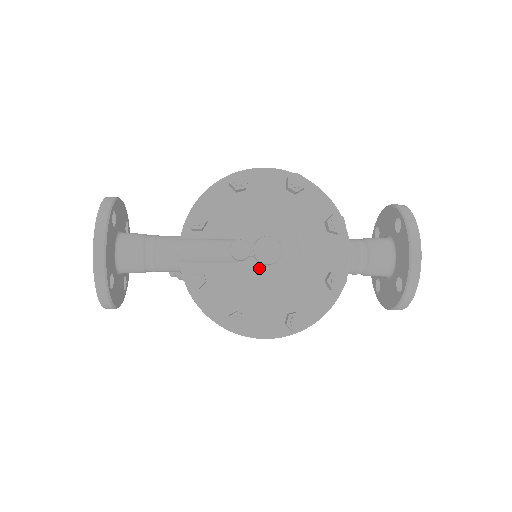
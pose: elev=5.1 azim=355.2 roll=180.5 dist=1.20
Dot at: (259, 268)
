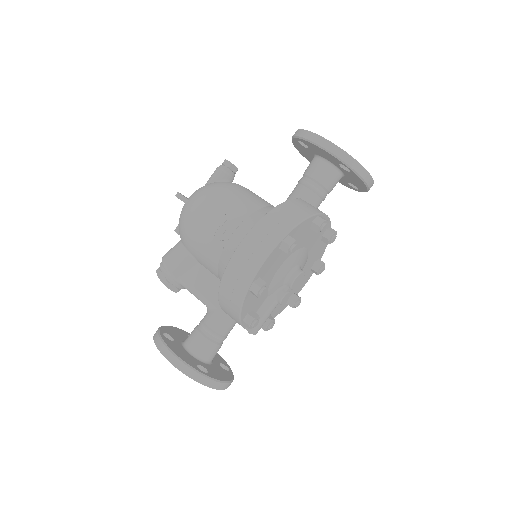
Dot at: occluded
